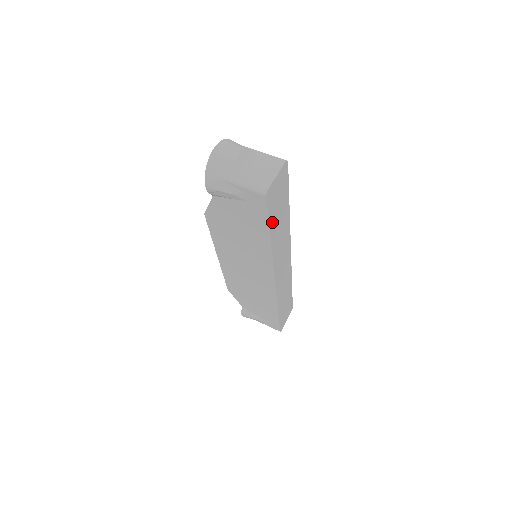
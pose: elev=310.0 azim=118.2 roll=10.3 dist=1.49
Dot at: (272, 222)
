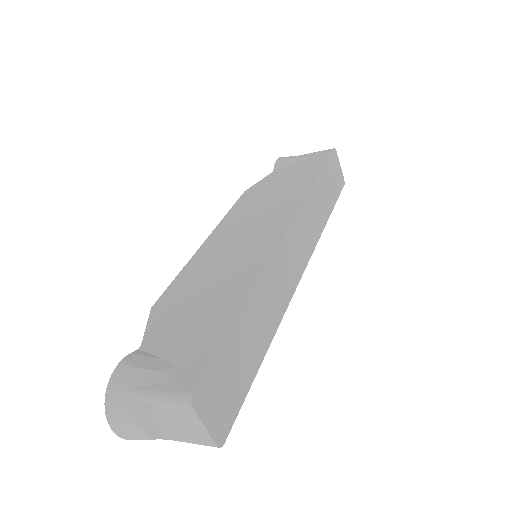
Dot at: (324, 174)
